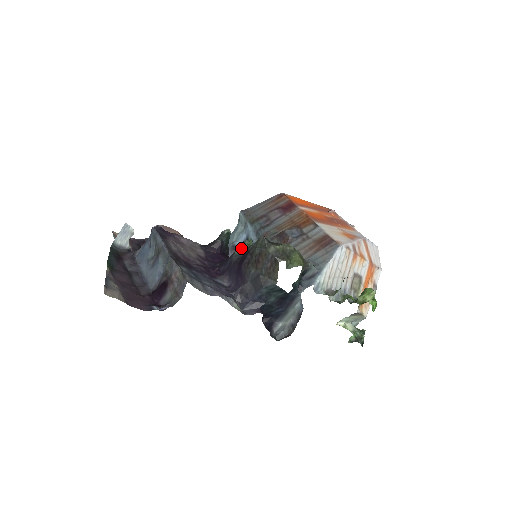
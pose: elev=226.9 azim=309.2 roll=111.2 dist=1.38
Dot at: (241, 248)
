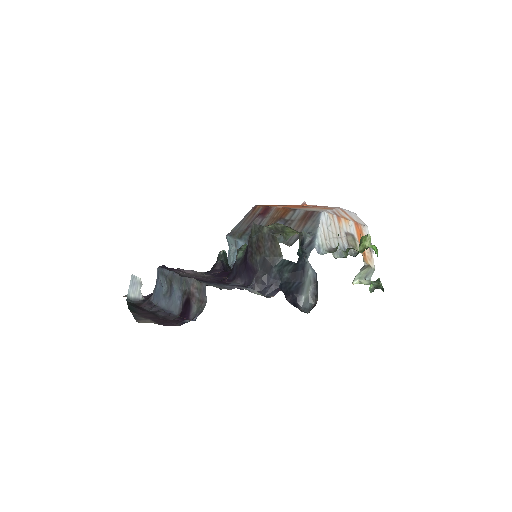
Dot at: (240, 252)
